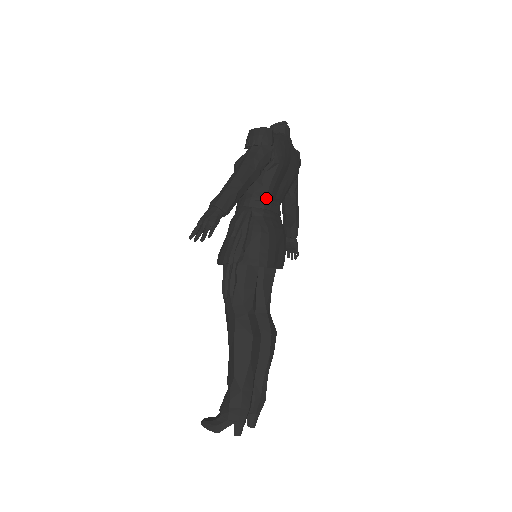
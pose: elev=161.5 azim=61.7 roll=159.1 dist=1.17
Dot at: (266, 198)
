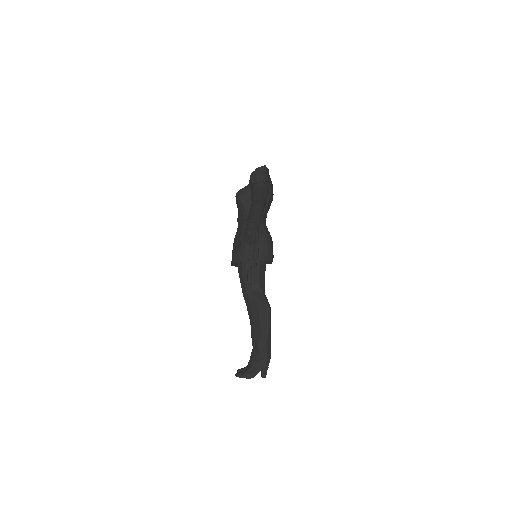
Dot at: (263, 216)
